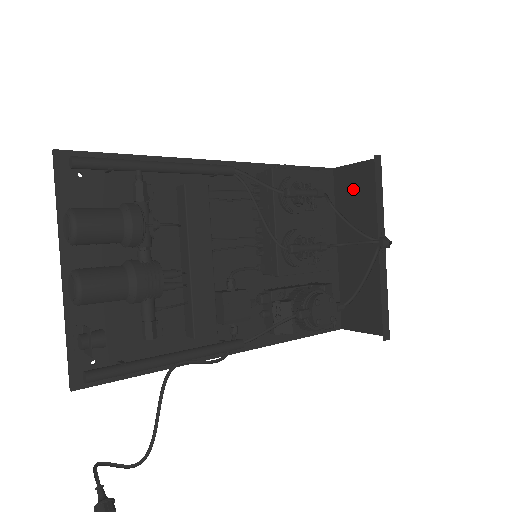
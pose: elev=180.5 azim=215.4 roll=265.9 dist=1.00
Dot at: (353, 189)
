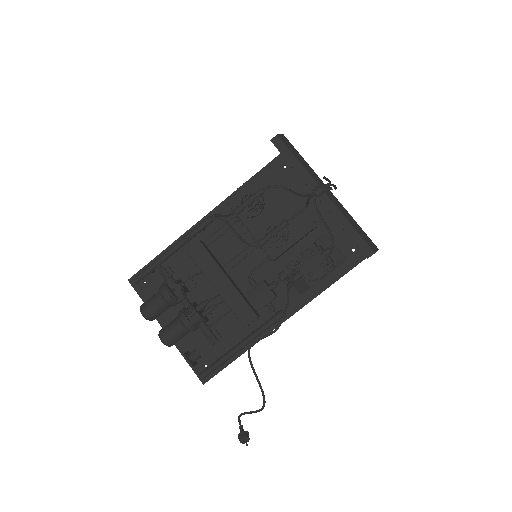
Dot at: occluded
